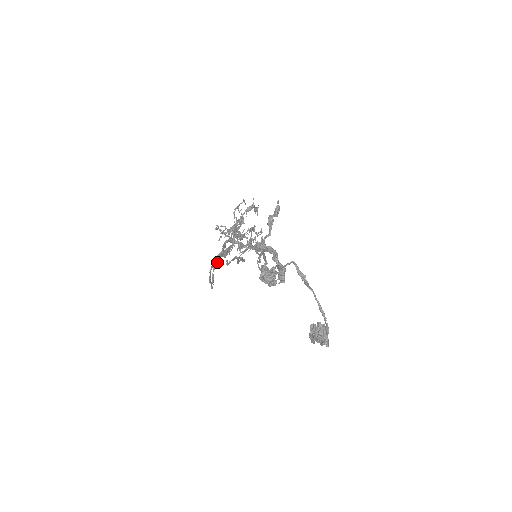
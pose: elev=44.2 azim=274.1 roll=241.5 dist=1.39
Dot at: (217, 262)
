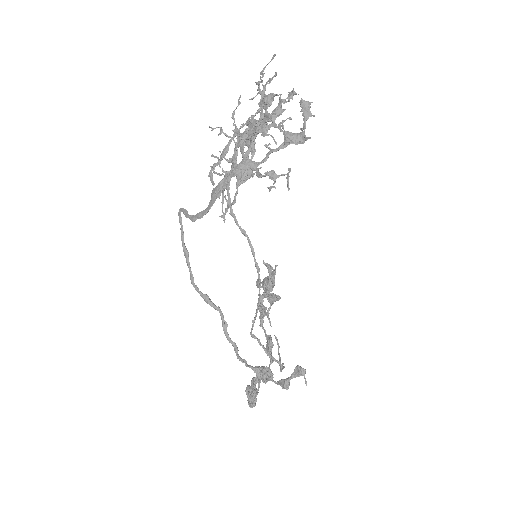
Dot at: (200, 214)
